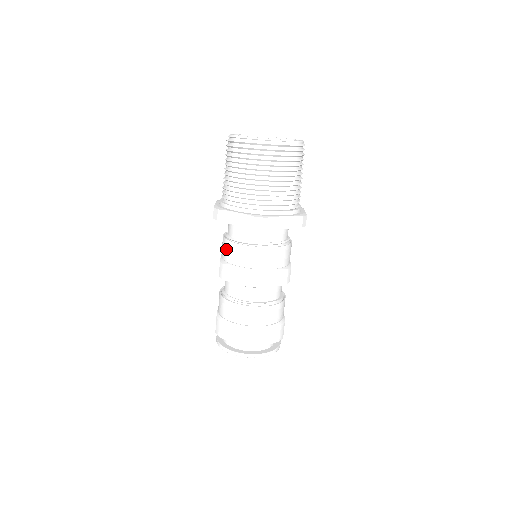
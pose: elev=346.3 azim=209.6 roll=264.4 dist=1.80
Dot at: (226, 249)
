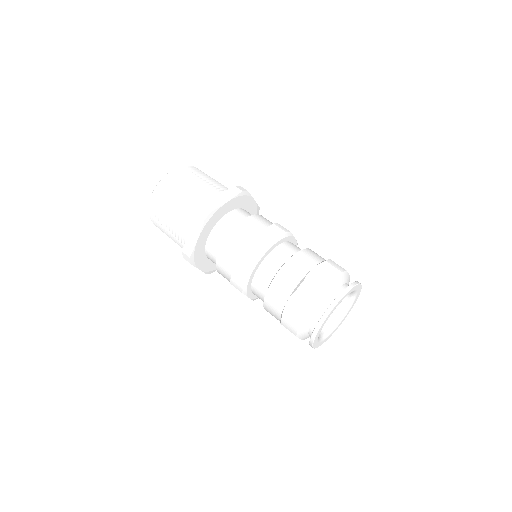
Dot at: (237, 238)
